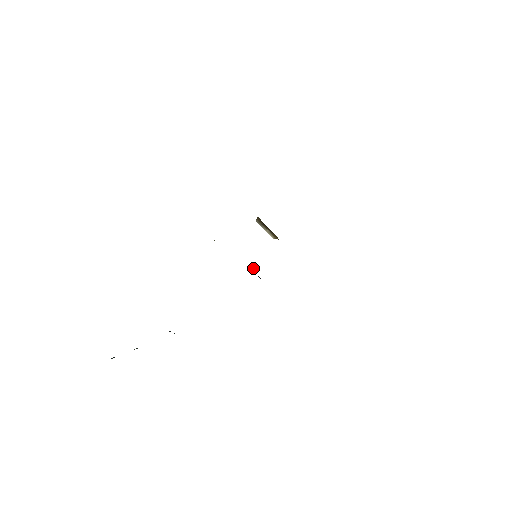
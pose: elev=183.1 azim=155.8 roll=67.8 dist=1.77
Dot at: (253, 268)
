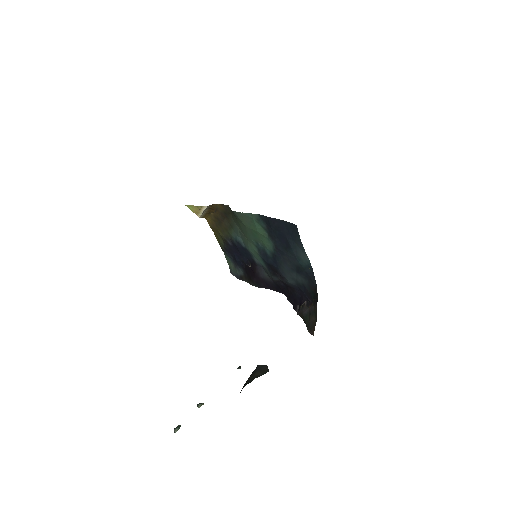
Dot at: (276, 273)
